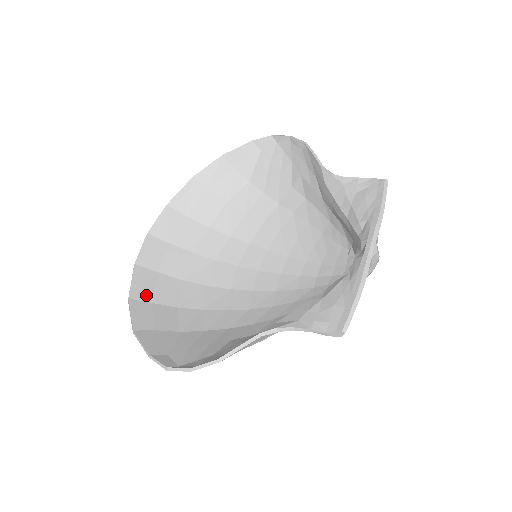
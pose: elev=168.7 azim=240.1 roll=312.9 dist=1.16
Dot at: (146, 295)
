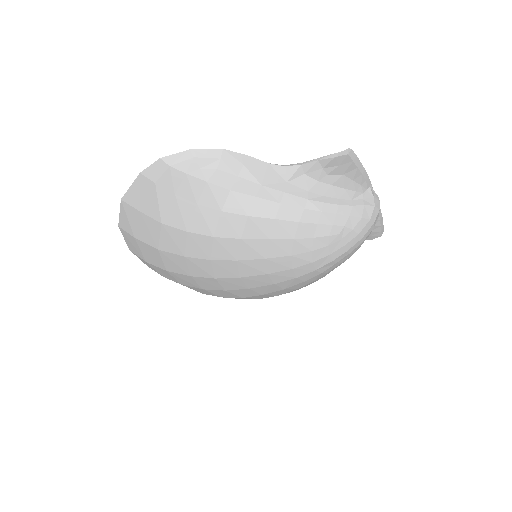
Dot at: occluded
